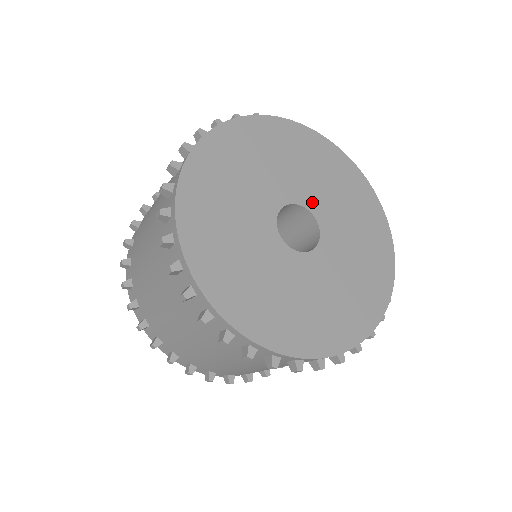
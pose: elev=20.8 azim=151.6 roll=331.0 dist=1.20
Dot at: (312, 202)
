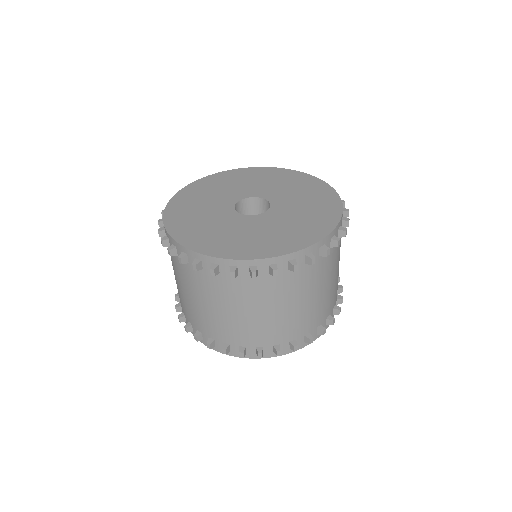
Dot at: (246, 194)
